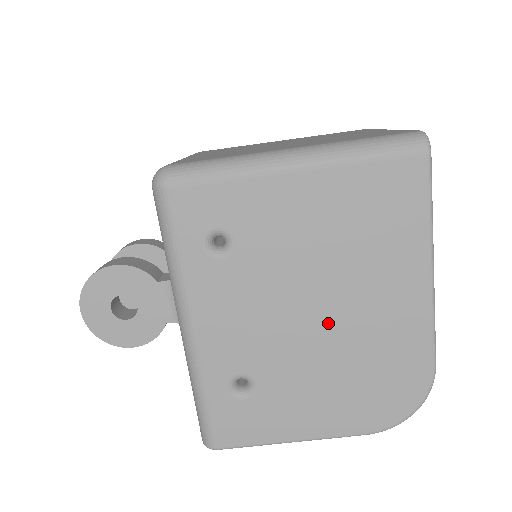
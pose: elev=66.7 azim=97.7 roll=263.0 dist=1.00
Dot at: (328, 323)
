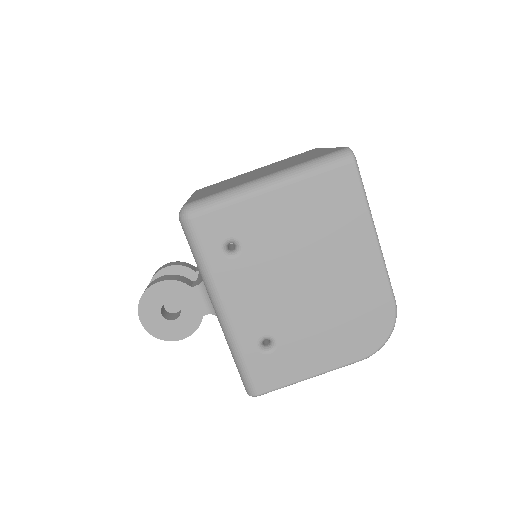
Dot at: (316, 287)
